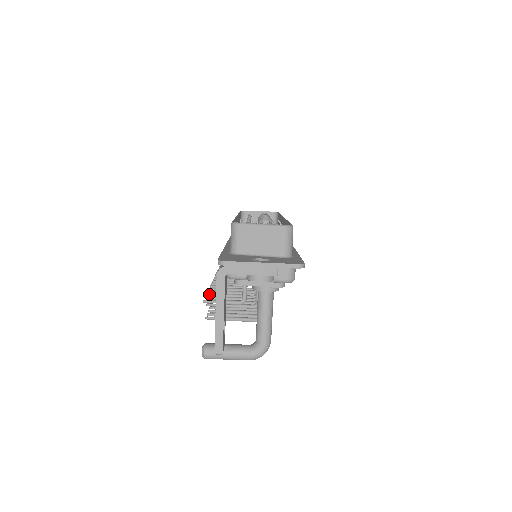
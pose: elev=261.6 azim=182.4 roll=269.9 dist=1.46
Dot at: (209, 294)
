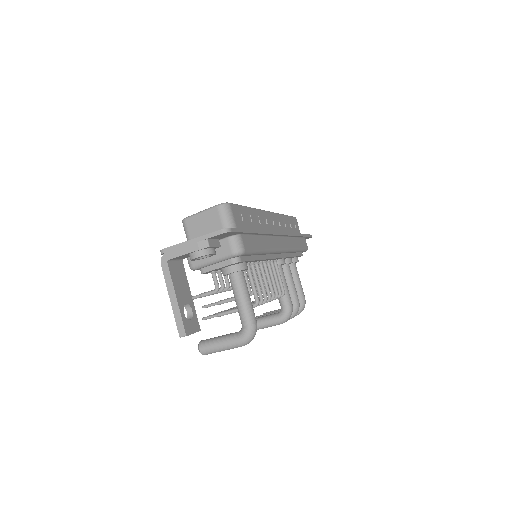
Dot at: occluded
